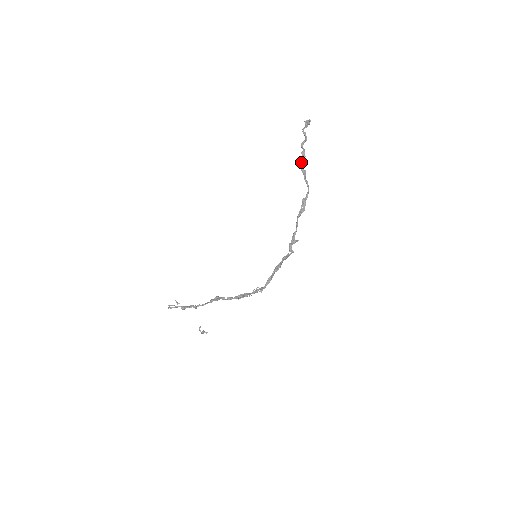
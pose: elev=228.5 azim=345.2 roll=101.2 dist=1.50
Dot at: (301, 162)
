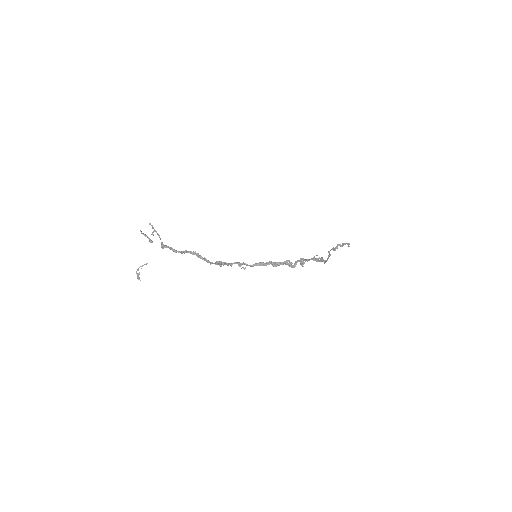
Dot at: (332, 249)
